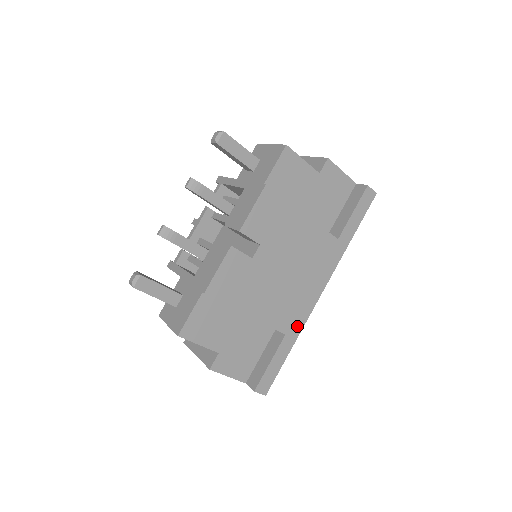
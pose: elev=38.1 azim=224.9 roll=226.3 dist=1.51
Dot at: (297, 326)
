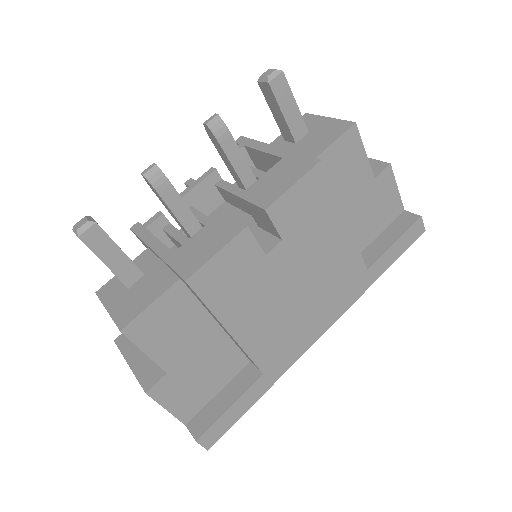
Dot at: (281, 366)
